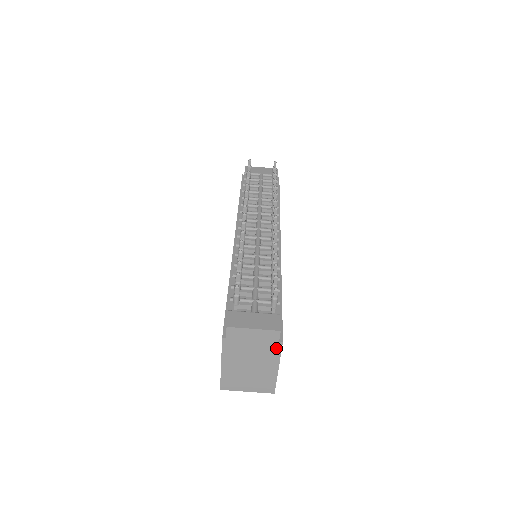
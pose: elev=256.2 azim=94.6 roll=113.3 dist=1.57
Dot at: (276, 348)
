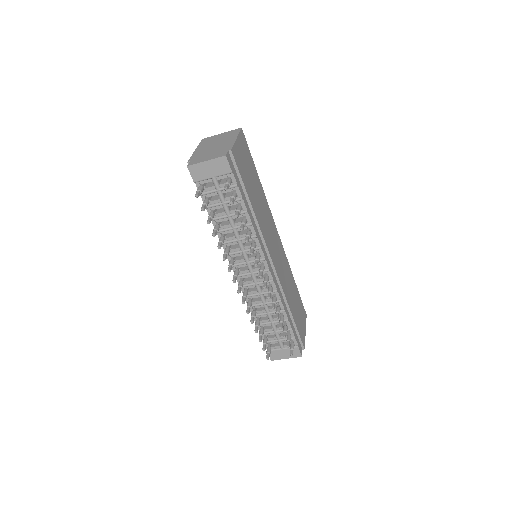
Dot at: occluded
